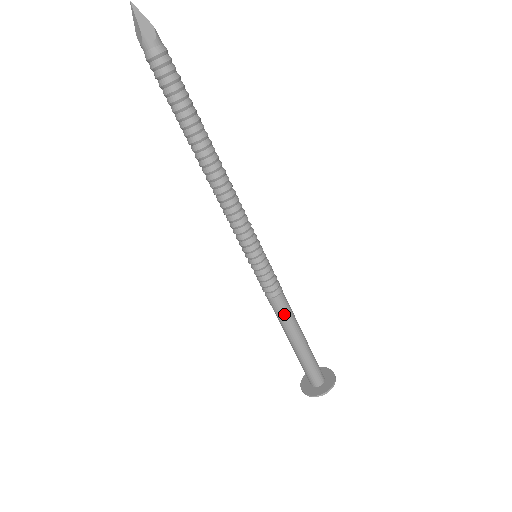
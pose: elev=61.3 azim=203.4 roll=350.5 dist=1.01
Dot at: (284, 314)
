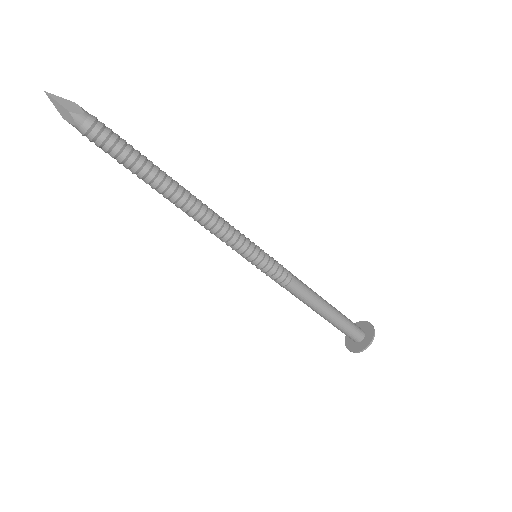
Dot at: (305, 292)
